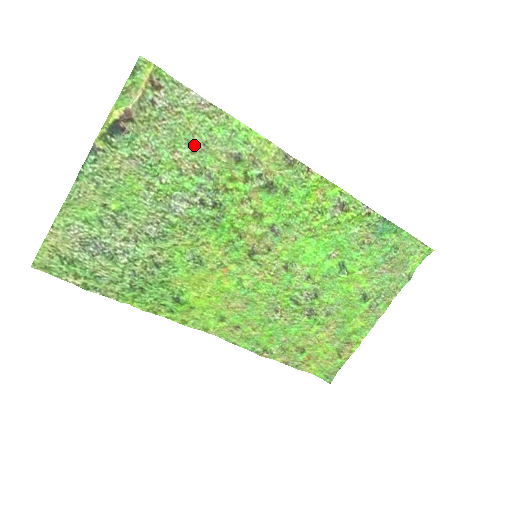
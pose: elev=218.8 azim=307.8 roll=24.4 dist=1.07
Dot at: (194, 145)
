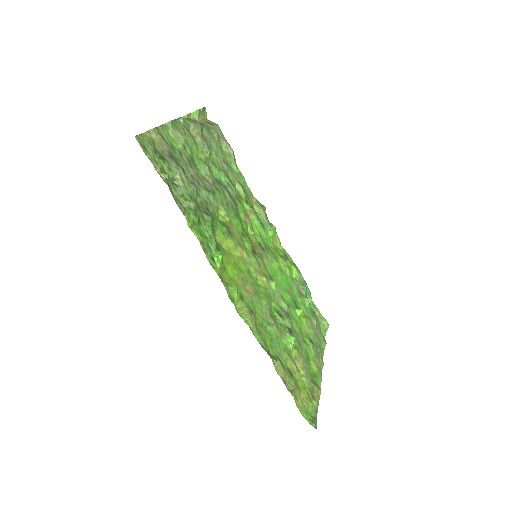
Dot at: (226, 162)
